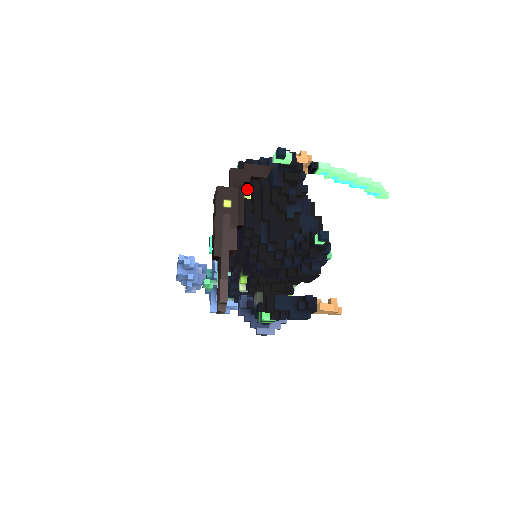
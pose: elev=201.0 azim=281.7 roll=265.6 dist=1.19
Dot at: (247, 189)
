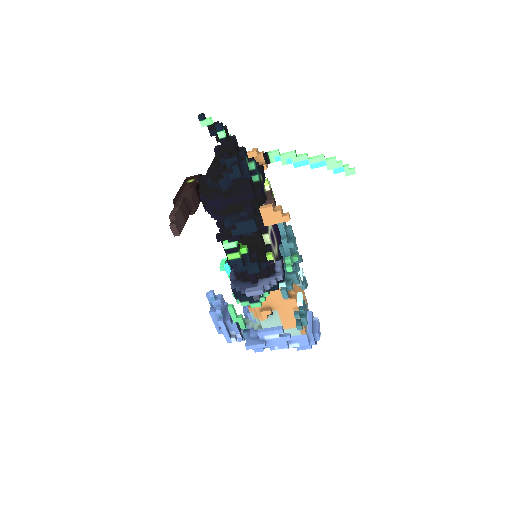
Dot at: occluded
